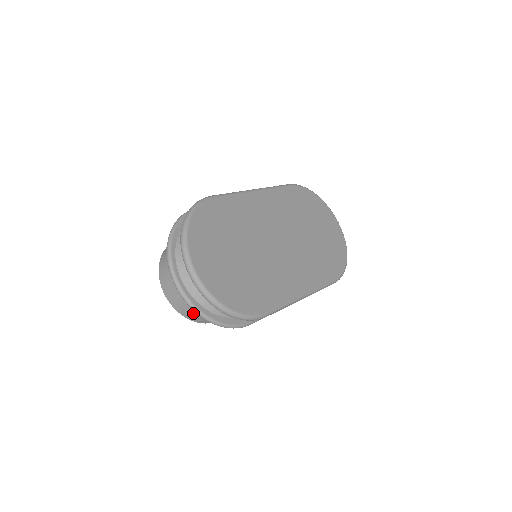
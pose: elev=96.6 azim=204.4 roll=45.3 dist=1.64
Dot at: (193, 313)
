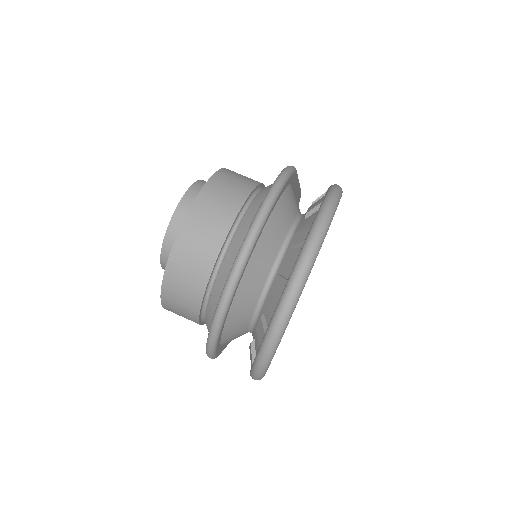
Dot at: (184, 301)
